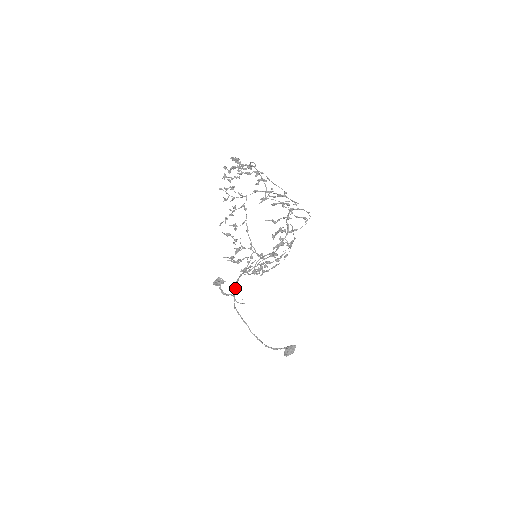
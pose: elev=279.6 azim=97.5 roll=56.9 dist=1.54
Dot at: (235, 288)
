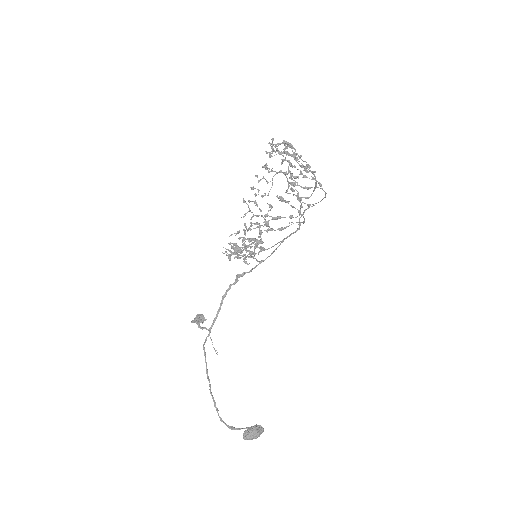
Dot at: (216, 315)
